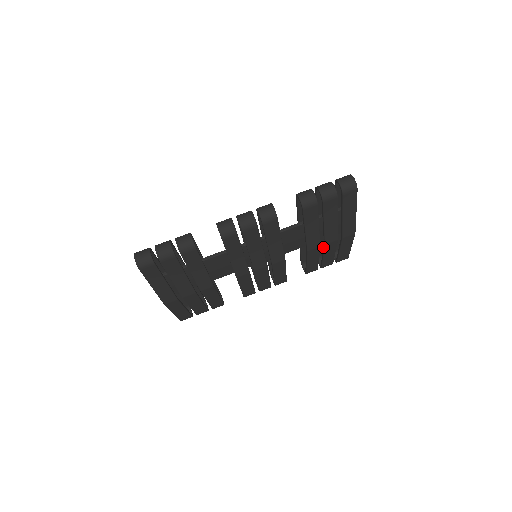
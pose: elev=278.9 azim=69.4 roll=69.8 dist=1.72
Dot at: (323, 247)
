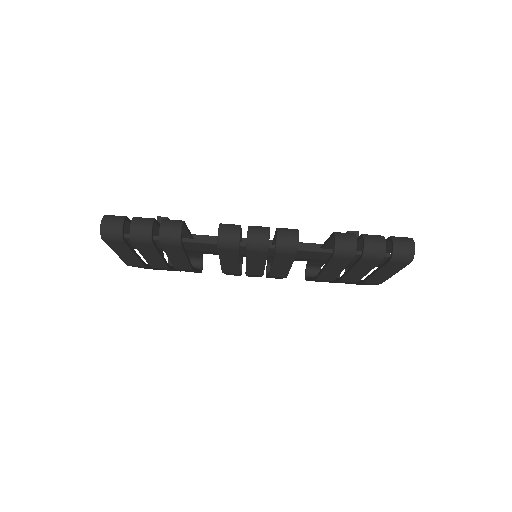
Dot at: (337, 279)
